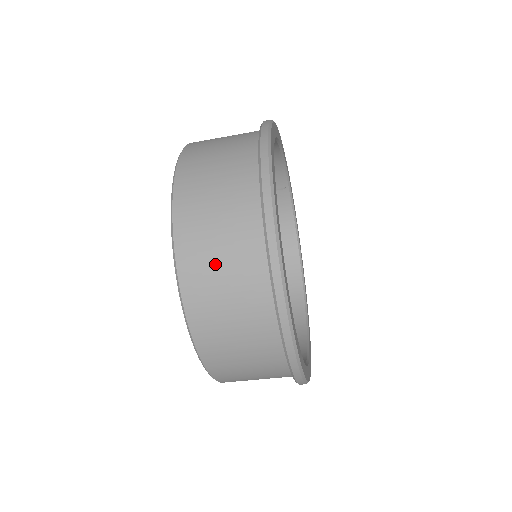
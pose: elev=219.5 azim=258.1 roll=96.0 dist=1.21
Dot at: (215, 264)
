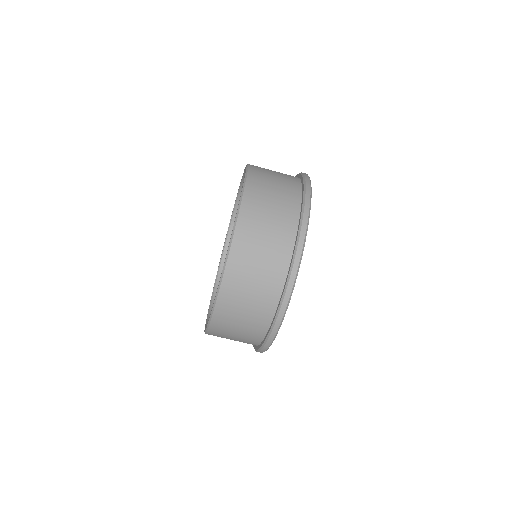
Dot at: (242, 307)
